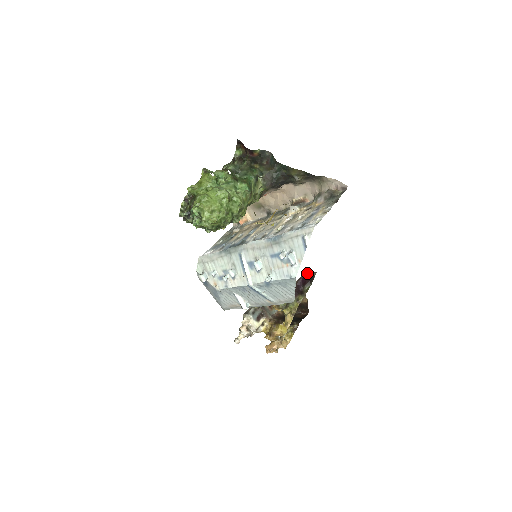
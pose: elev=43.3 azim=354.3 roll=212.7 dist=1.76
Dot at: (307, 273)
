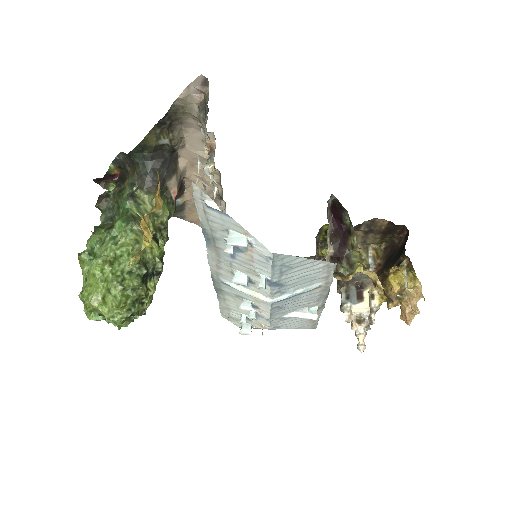
Dot at: (329, 205)
